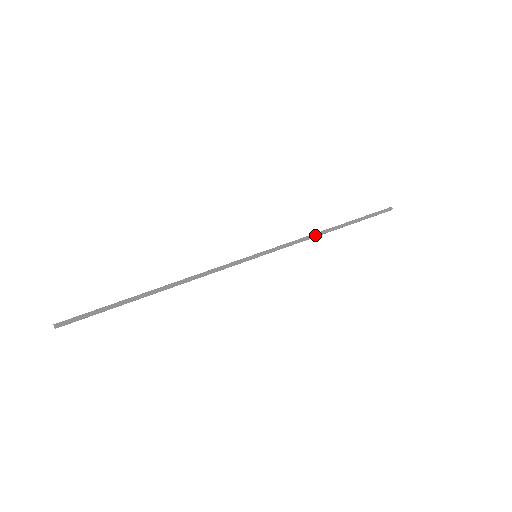
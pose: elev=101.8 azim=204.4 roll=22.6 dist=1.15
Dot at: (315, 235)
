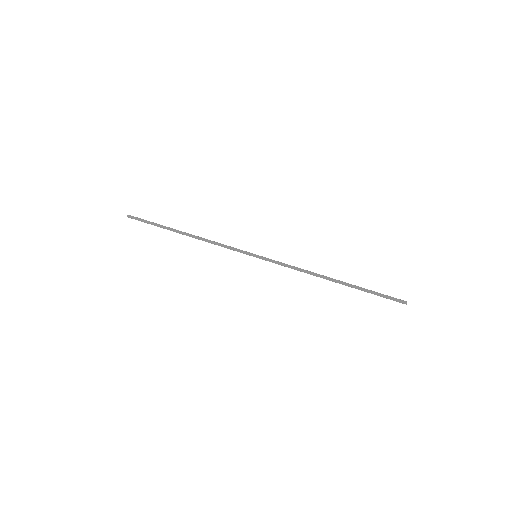
Dot at: (311, 273)
